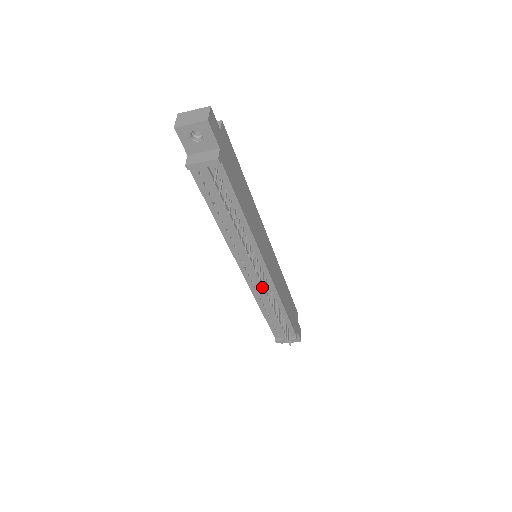
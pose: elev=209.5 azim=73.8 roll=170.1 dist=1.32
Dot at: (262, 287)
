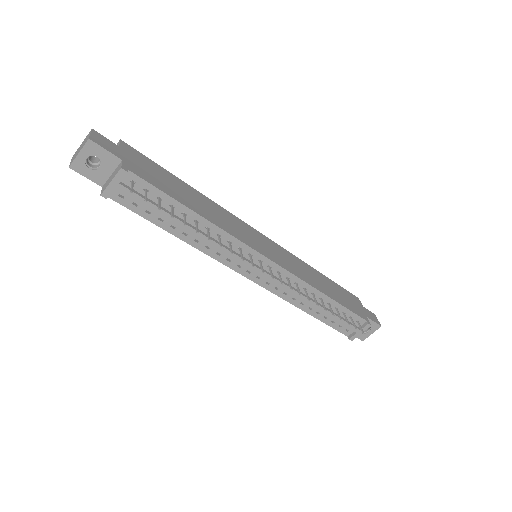
Dot at: occluded
